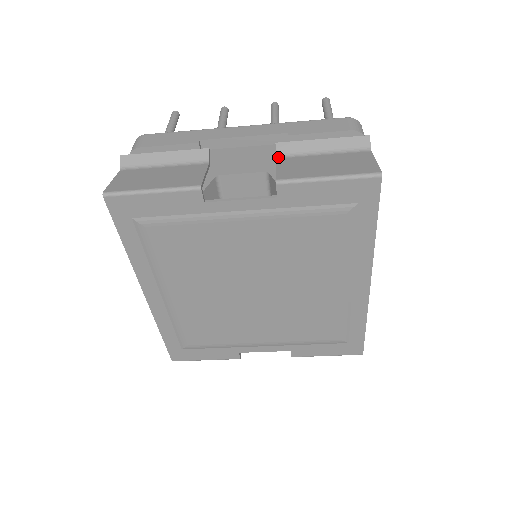
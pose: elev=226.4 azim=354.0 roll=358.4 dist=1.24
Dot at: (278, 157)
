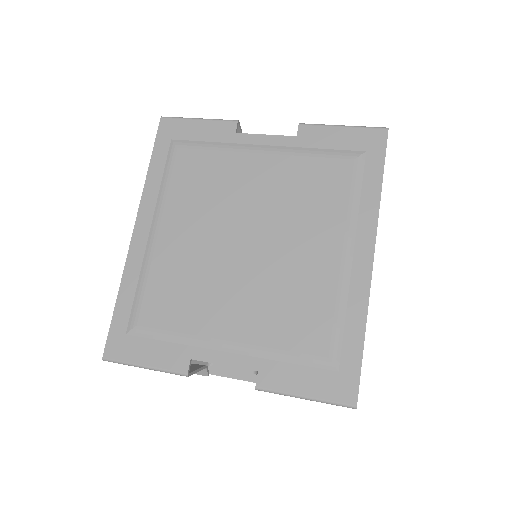
Dot at: occluded
